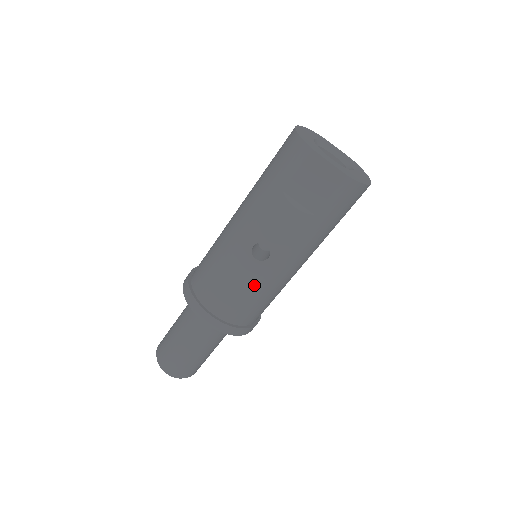
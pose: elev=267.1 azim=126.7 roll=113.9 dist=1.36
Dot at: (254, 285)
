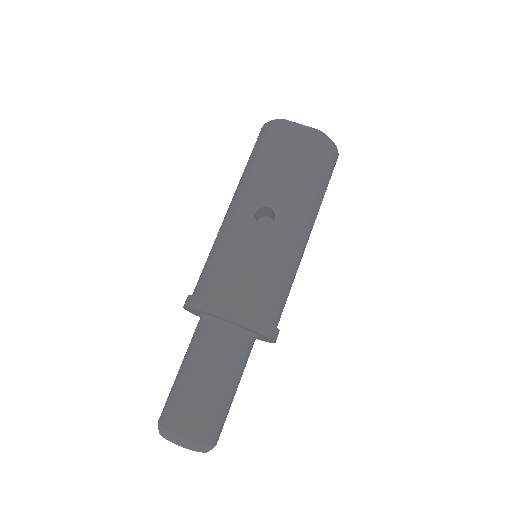
Dot at: (267, 255)
